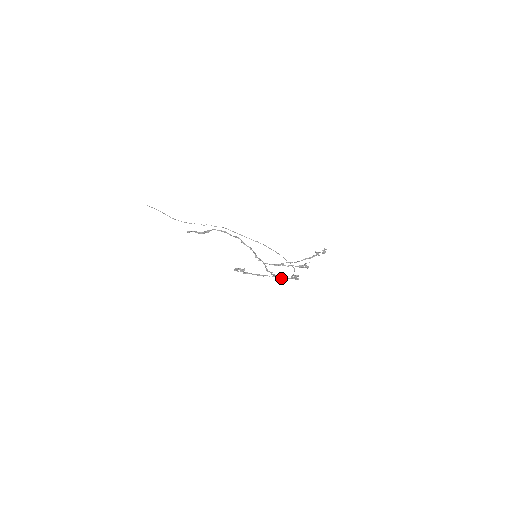
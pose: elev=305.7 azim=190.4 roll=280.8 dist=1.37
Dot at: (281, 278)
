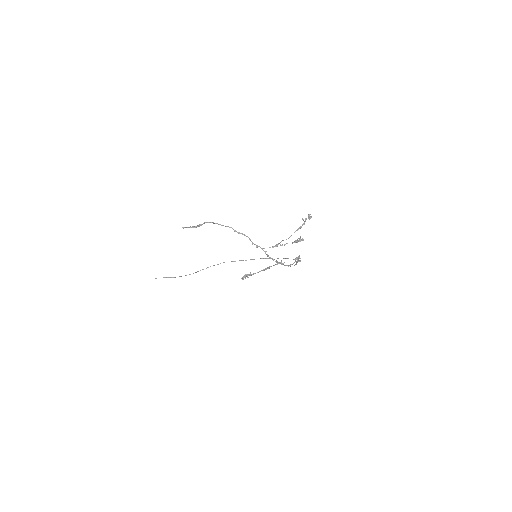
Dot at: (285, 265)
